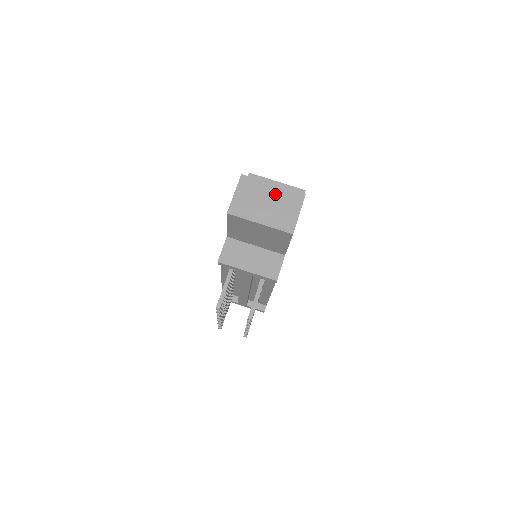
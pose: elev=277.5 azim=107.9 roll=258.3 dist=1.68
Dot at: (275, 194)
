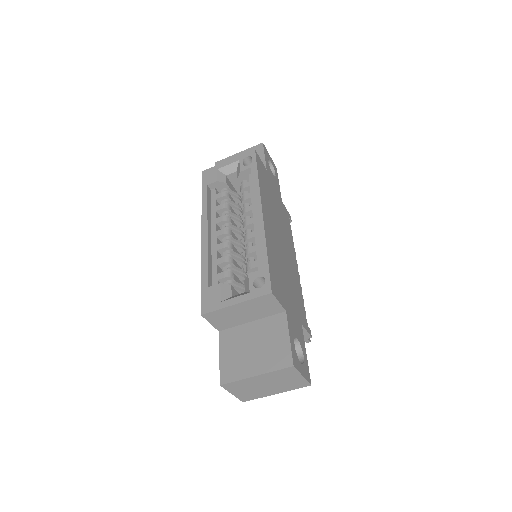
Dot at: (266, 379)
